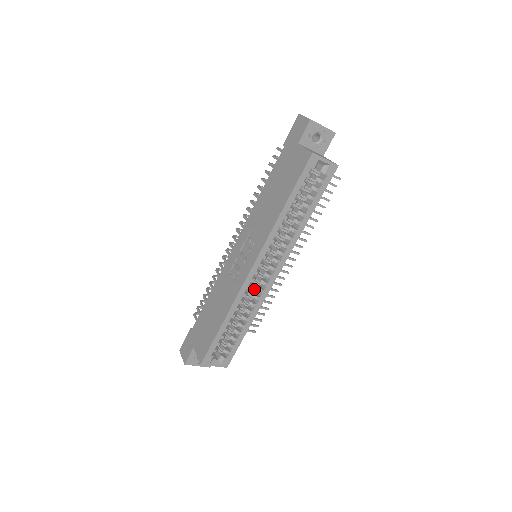
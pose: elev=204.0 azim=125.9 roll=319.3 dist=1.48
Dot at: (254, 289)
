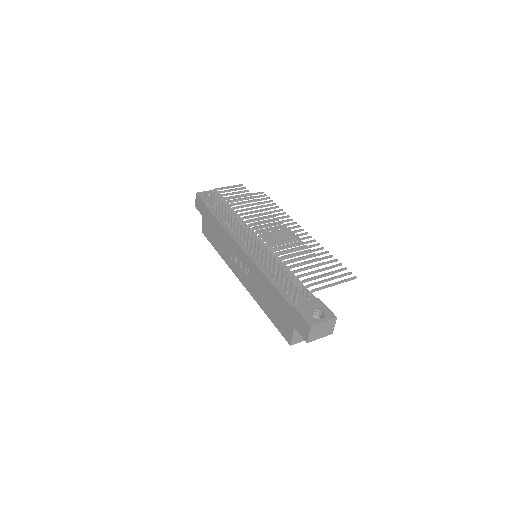
Dot at: occluded
